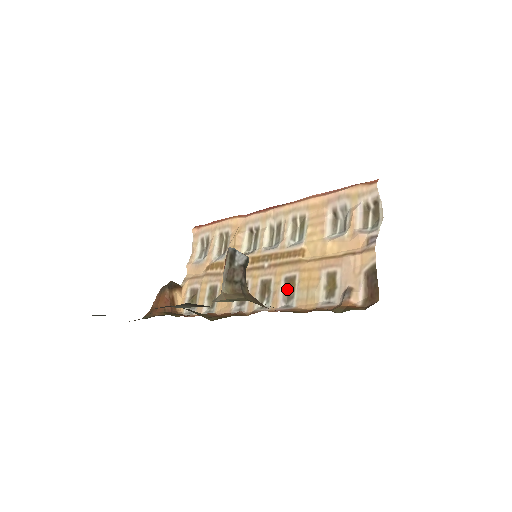
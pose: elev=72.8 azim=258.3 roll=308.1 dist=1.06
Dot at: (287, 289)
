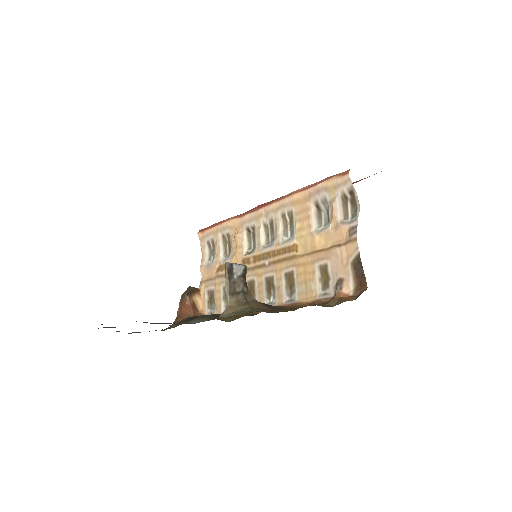
Dot at: (288, 284)
